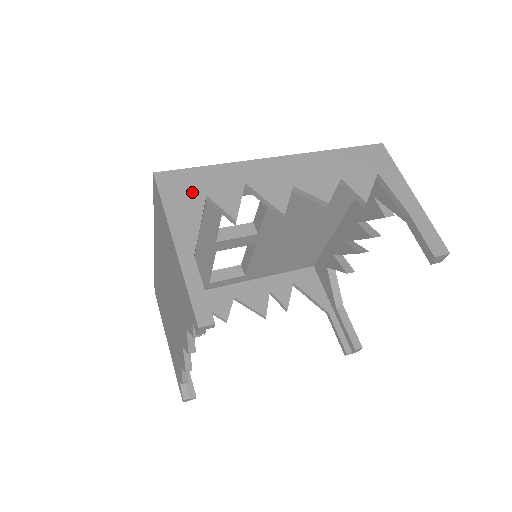
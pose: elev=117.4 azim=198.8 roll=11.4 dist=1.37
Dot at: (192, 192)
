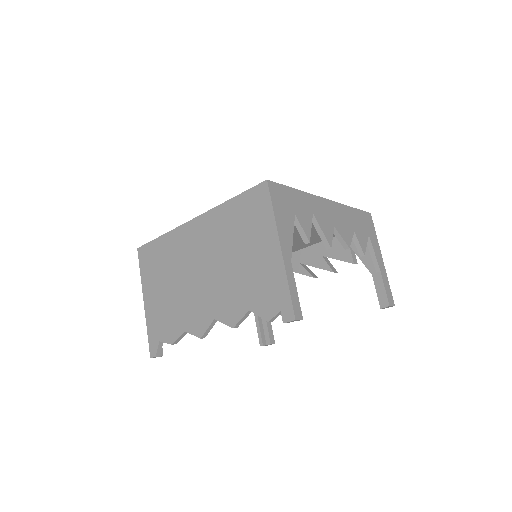
Dot at: (288, 207)
